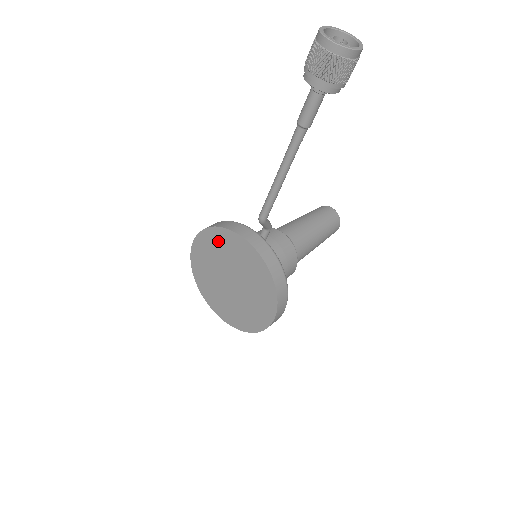
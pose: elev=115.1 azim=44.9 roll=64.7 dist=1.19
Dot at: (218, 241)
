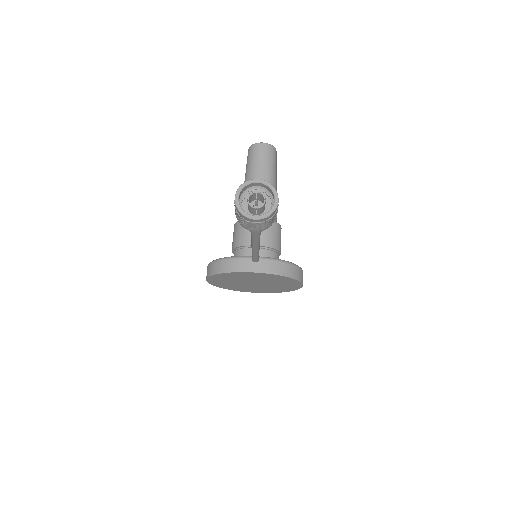
Dot at: (228, 277)
